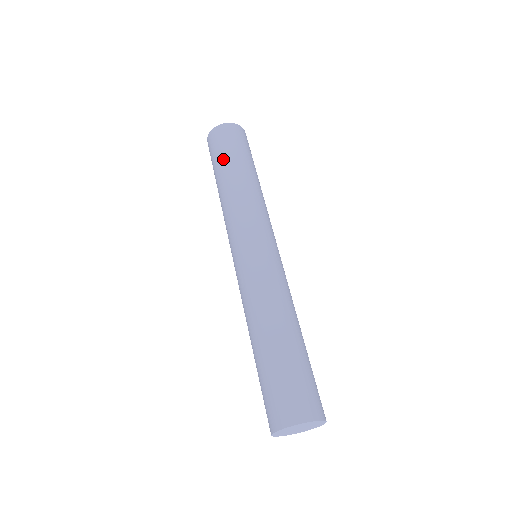
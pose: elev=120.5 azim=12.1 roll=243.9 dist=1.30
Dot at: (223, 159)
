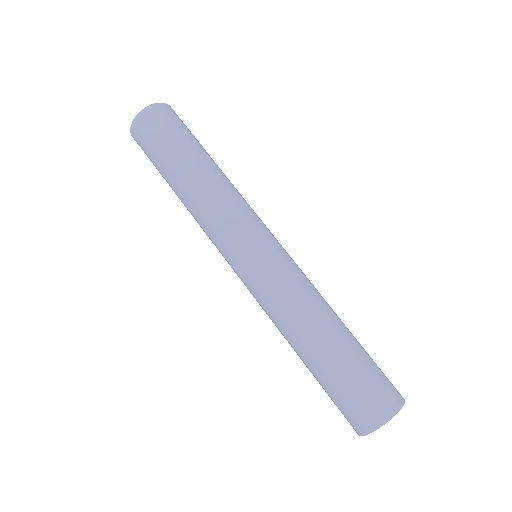
Dot at: (179, 147)
